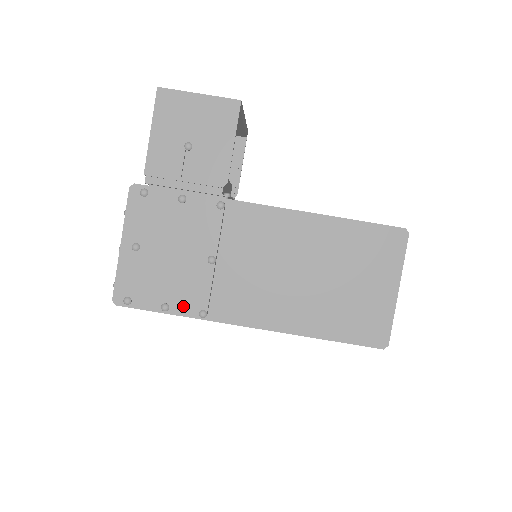
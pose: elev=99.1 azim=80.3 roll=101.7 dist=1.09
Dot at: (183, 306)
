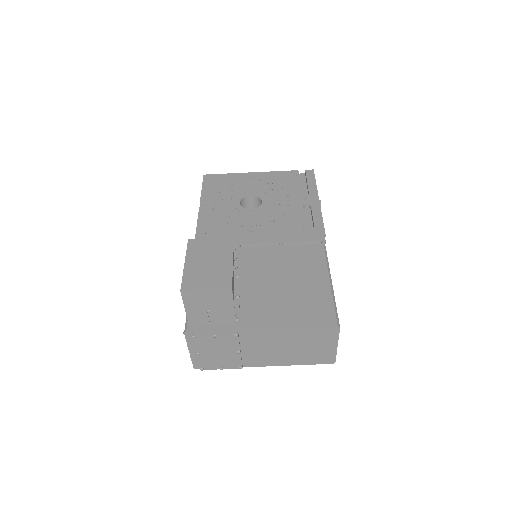
Dot at: (230, 367)
